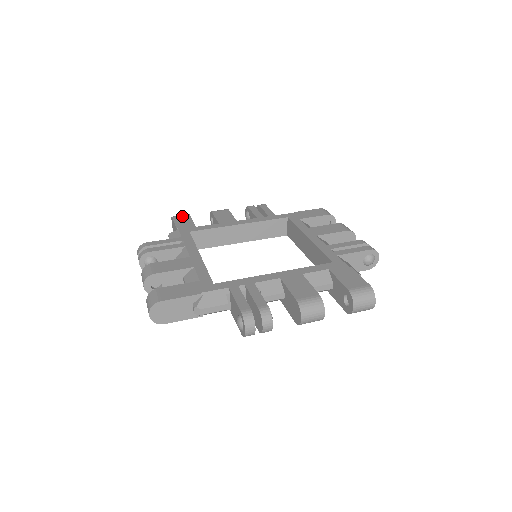
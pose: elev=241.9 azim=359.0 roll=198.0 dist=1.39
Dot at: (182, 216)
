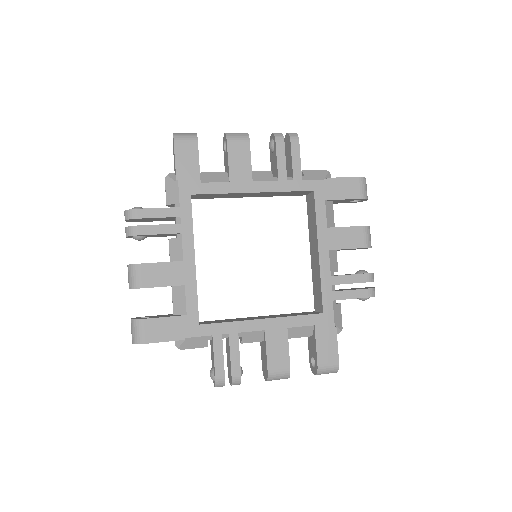
Dot at: (187, 144)
